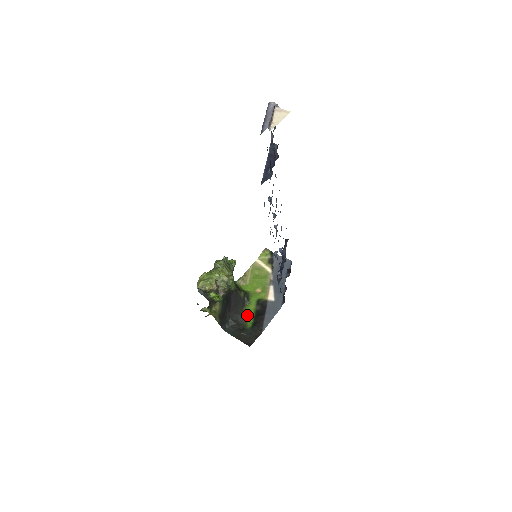
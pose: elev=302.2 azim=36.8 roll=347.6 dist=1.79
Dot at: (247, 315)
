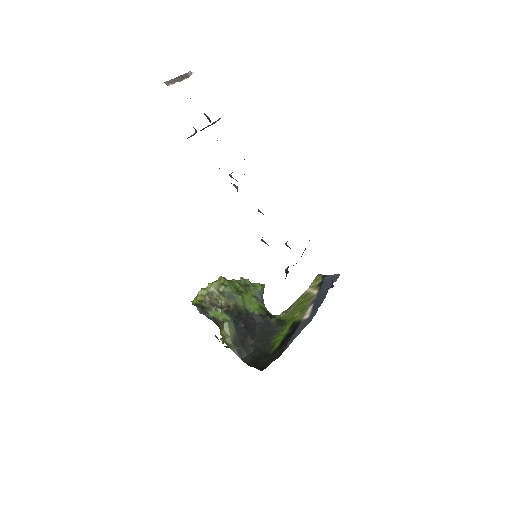
Dot at: (275, 342)
